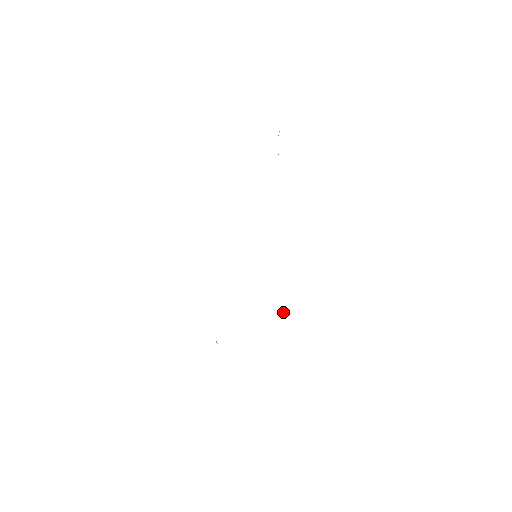
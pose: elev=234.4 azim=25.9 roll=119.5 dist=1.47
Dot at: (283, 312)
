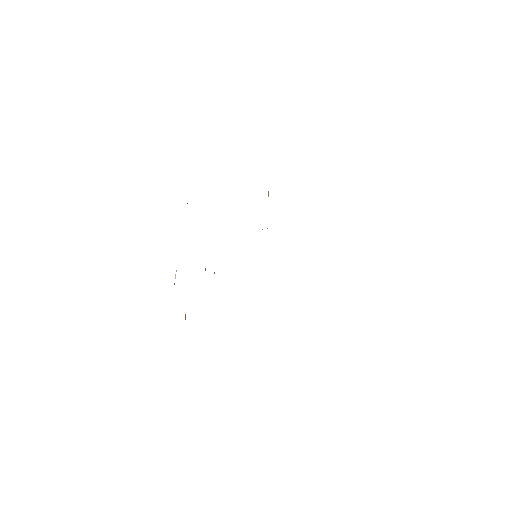
Dot at: occluded
